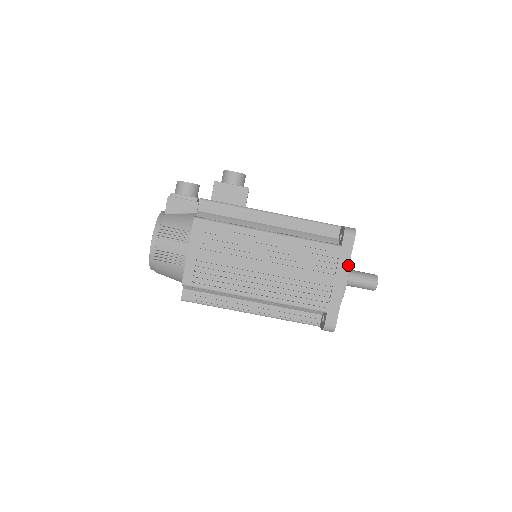
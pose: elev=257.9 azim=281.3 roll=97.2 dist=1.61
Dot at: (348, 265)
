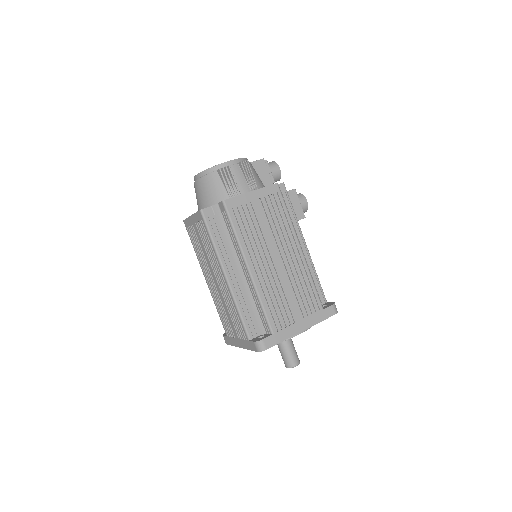
Dot at: (315, 324)
